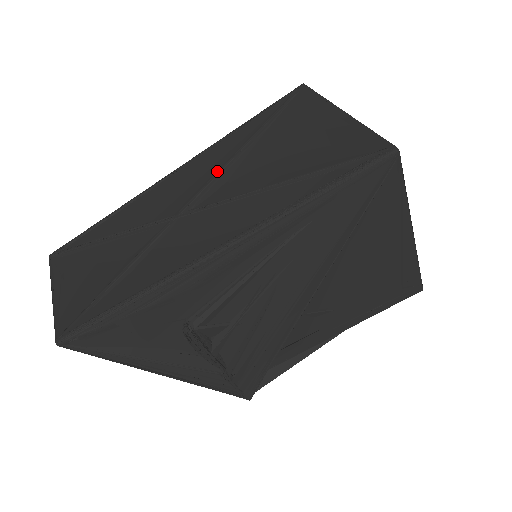
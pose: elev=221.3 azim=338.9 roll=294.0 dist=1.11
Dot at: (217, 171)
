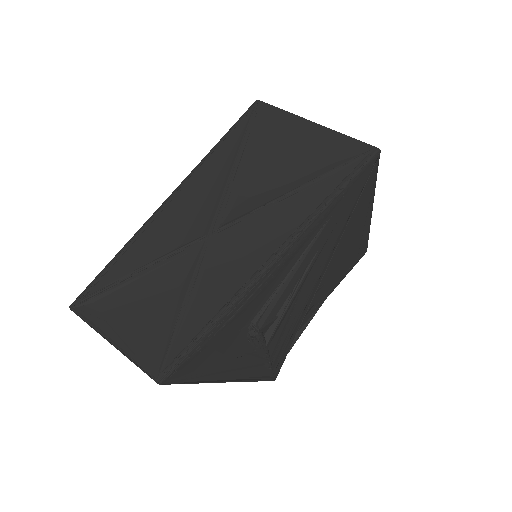
Dot at: (223, 188)
